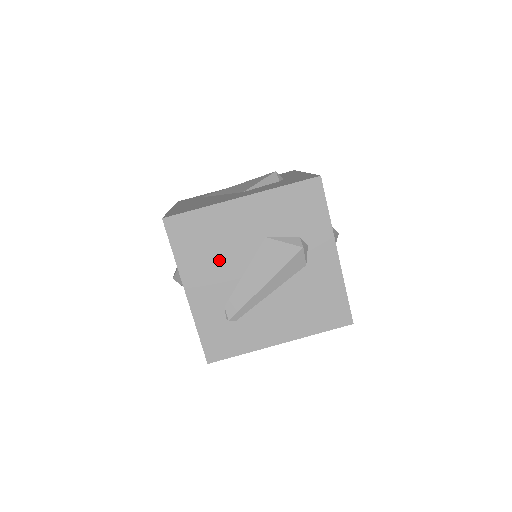
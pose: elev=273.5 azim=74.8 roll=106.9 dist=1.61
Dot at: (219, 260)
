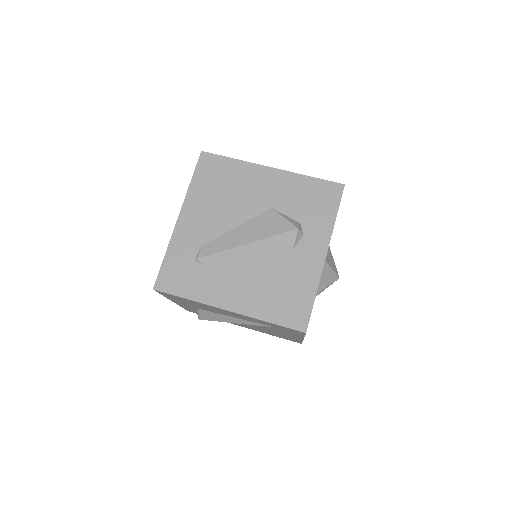
Dot at: (223, 205)
